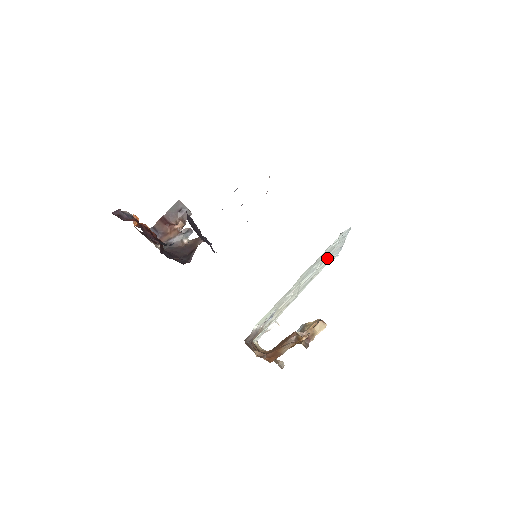
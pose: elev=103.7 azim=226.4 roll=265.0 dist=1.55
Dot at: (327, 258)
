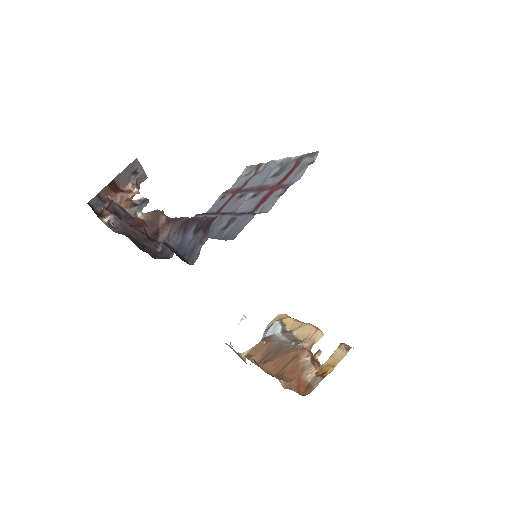
Dot at: occluded
